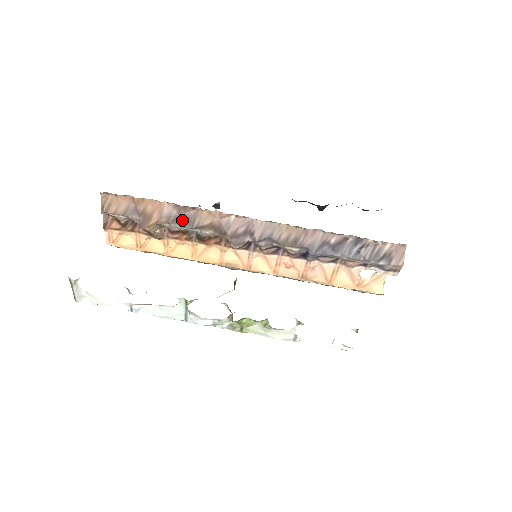
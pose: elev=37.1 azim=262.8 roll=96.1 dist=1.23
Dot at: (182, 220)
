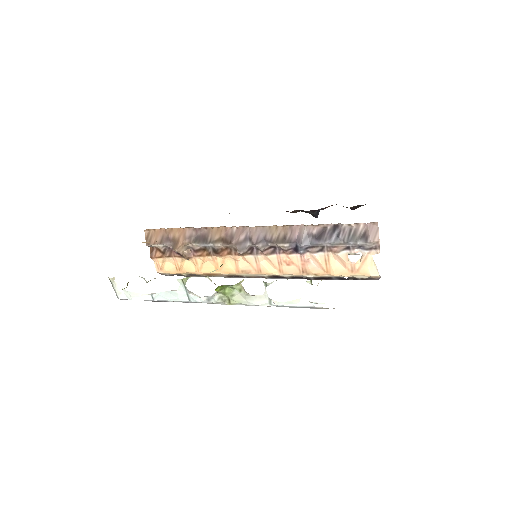
Dot at: (199, 239)
